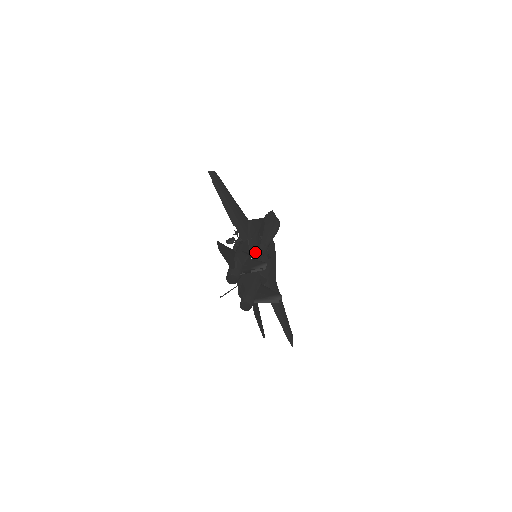
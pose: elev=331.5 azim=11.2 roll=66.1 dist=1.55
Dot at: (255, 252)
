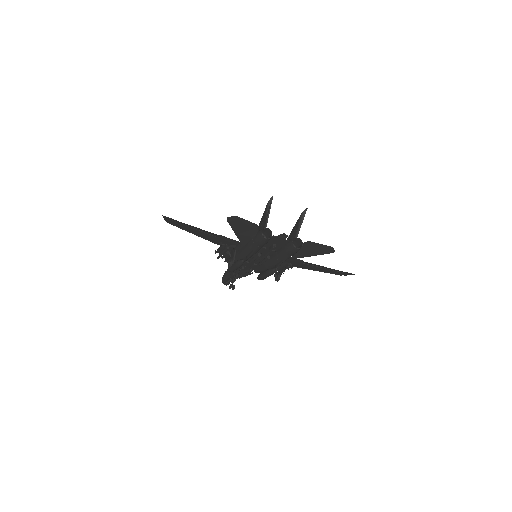
Dot at: occluded
